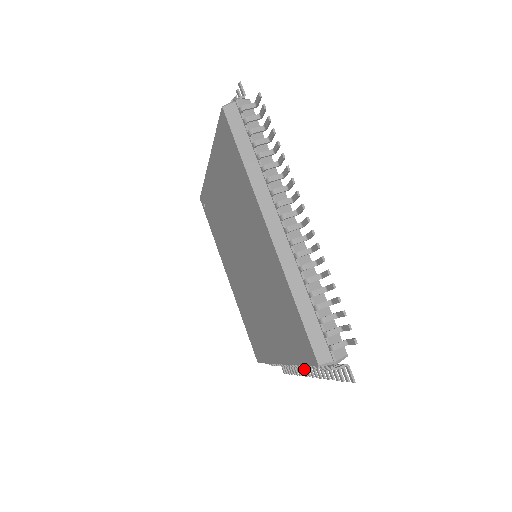
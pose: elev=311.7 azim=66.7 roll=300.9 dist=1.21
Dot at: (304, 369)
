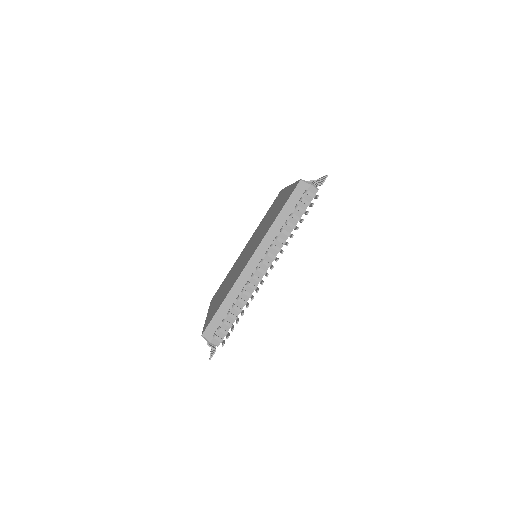
Dot at: occluded
